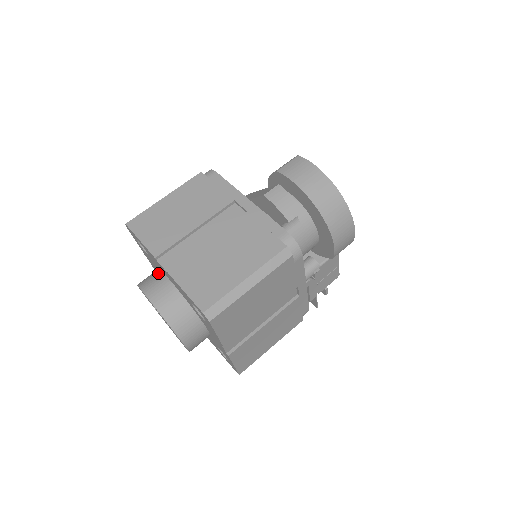
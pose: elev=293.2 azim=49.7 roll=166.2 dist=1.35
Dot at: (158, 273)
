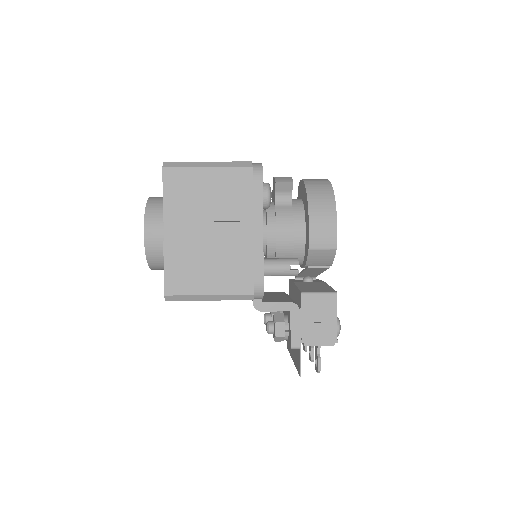
Dot at: occluded
